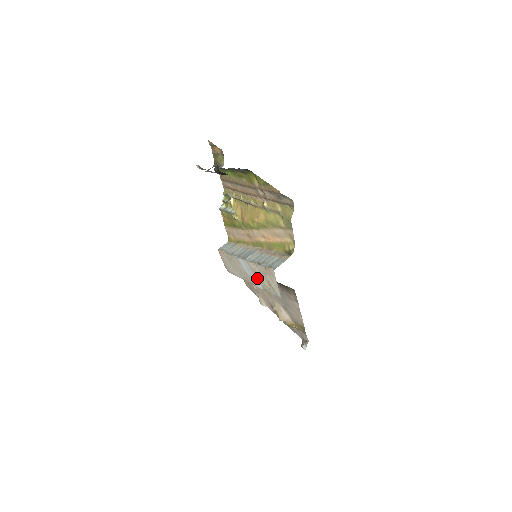
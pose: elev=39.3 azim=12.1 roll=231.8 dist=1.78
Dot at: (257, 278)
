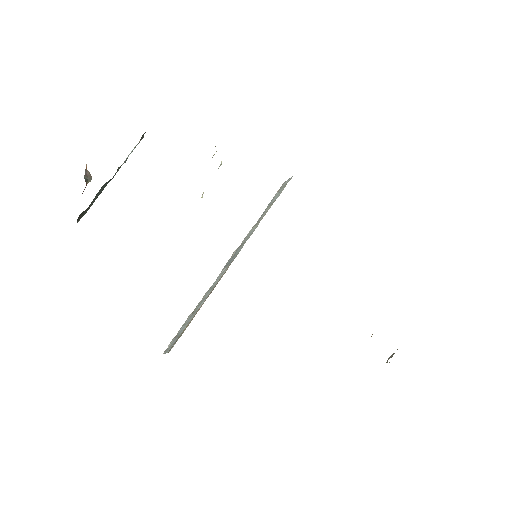
Dot at: occluded
